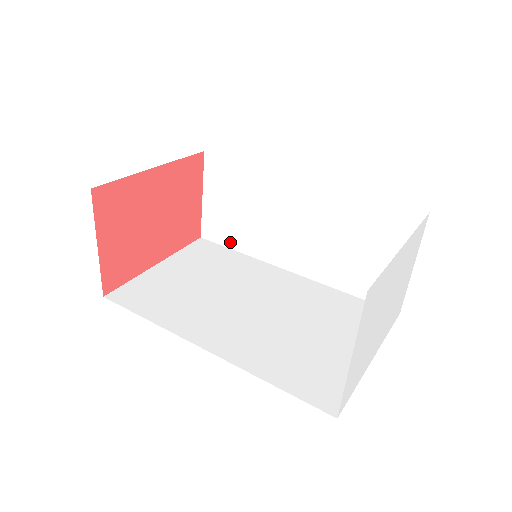
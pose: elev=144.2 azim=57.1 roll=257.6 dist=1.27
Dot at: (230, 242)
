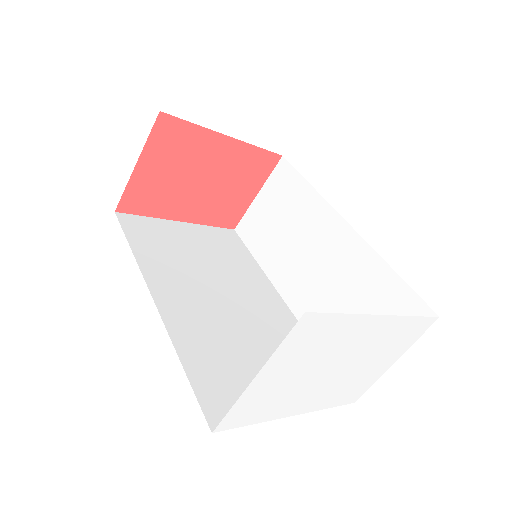
Dot at: (254, 247)
